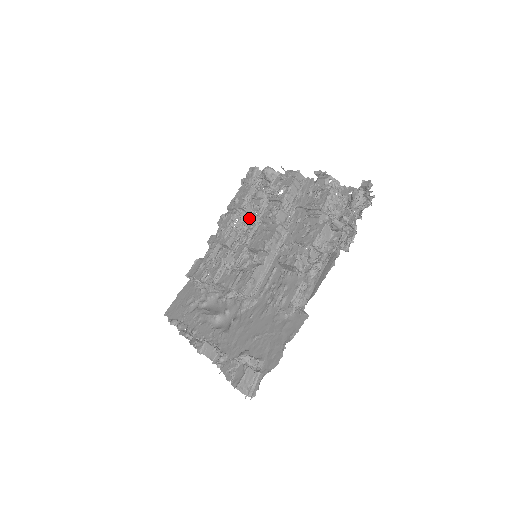
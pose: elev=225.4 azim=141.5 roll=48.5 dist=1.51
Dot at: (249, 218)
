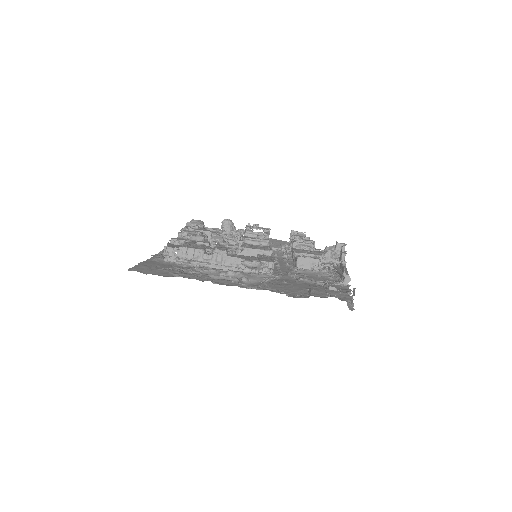
Dot at: (210, 244)
